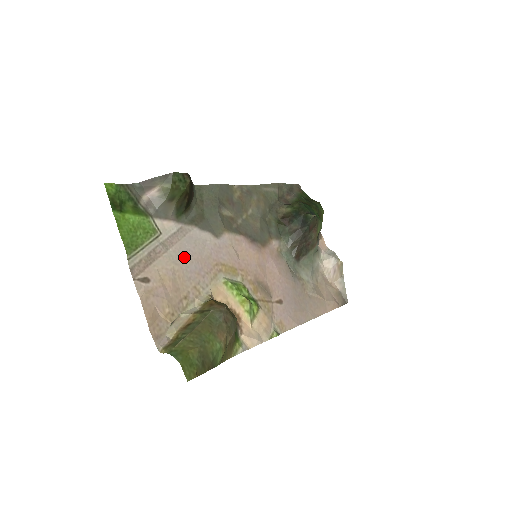
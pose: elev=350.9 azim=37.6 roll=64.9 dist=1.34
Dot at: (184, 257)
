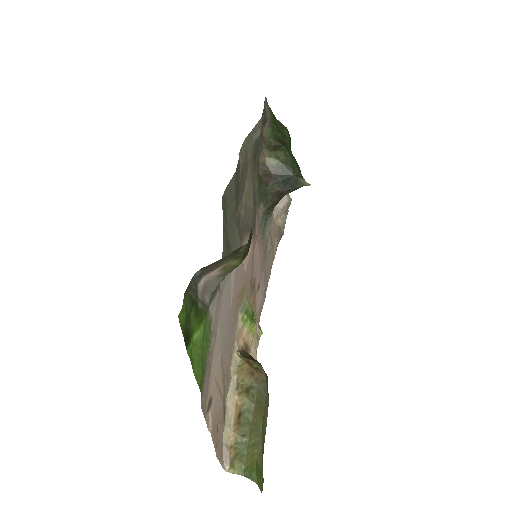
Dot at: (224, 327)
